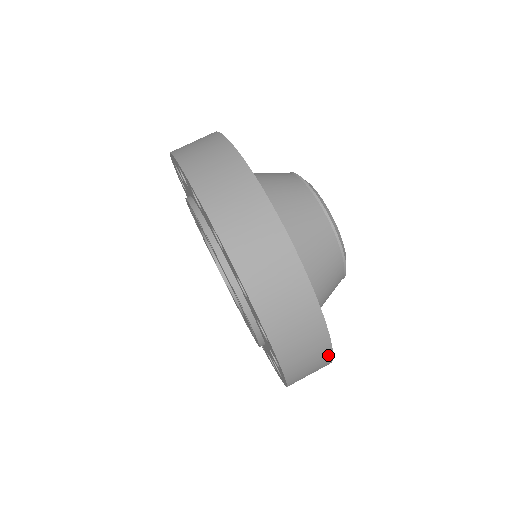
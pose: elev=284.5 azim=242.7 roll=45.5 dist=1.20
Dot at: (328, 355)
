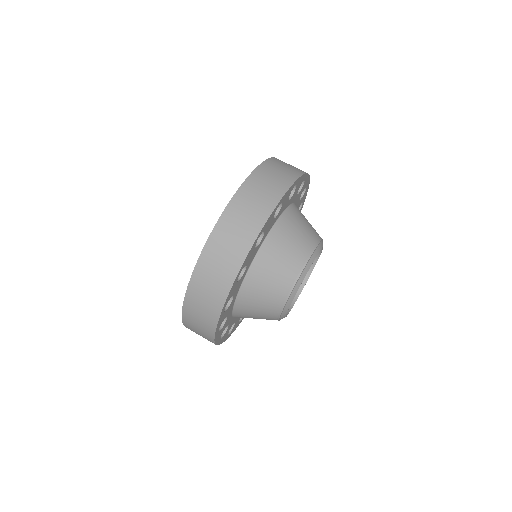
Dot at: (232, 276)
